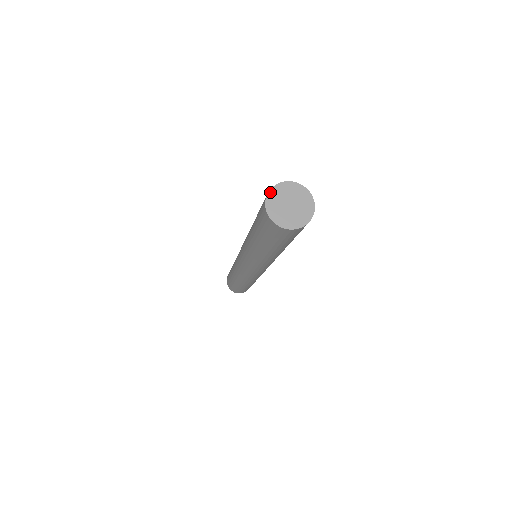
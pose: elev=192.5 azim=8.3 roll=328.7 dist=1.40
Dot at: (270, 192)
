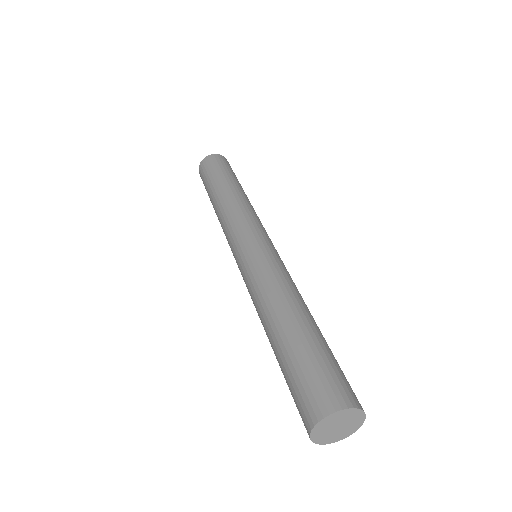
Dot at: (312, 440)
